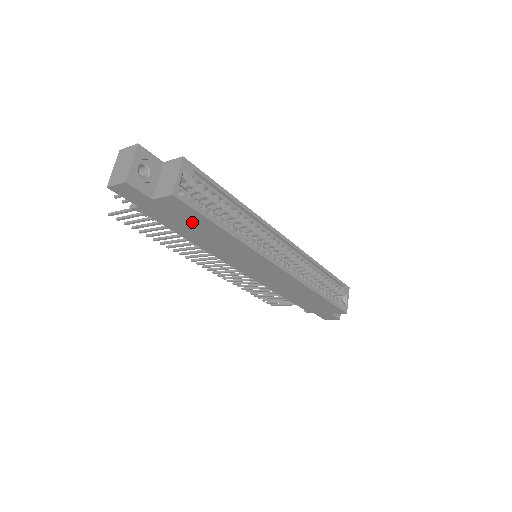
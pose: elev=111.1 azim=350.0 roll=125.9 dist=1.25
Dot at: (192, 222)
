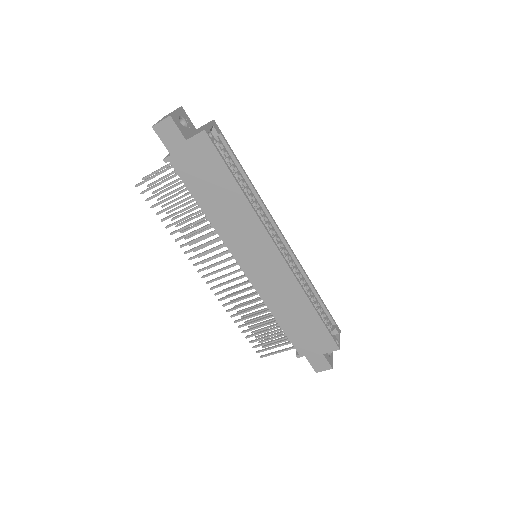
Dot at: (212, 174)
